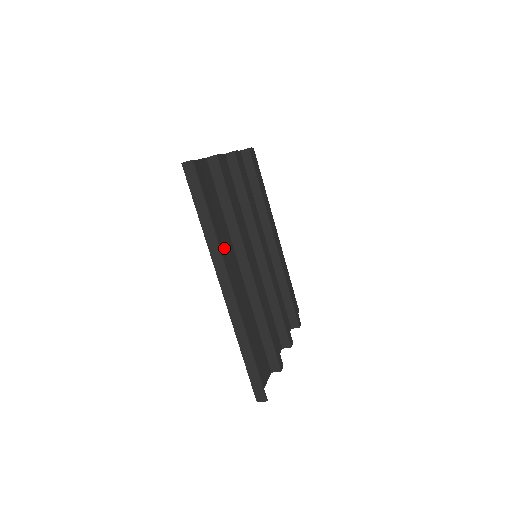
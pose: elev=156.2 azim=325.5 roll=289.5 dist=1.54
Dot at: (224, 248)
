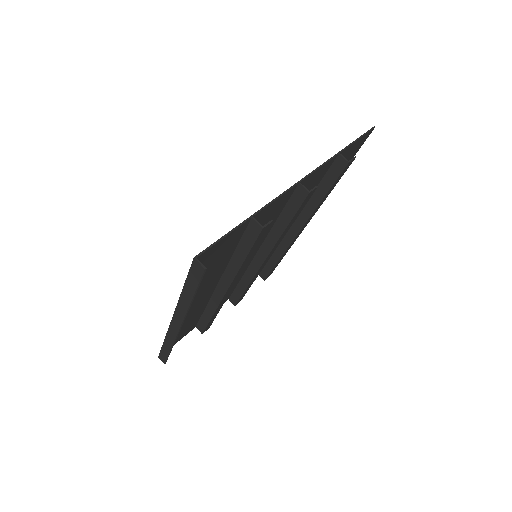
Dot at: (205, 285)
